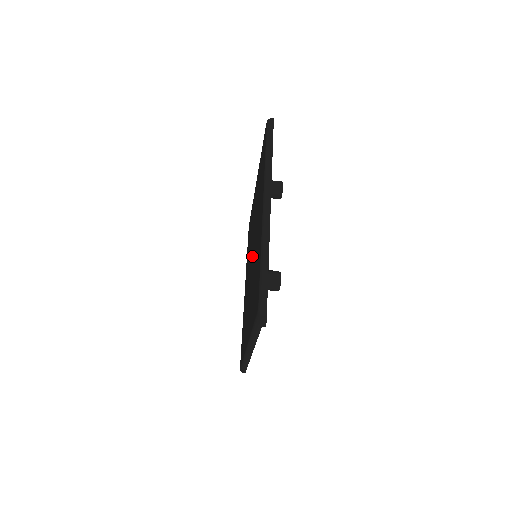
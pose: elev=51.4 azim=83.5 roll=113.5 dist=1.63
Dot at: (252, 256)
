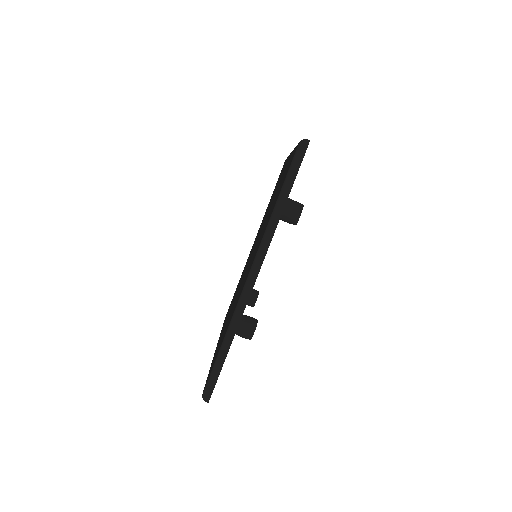
Dot at: occluded
